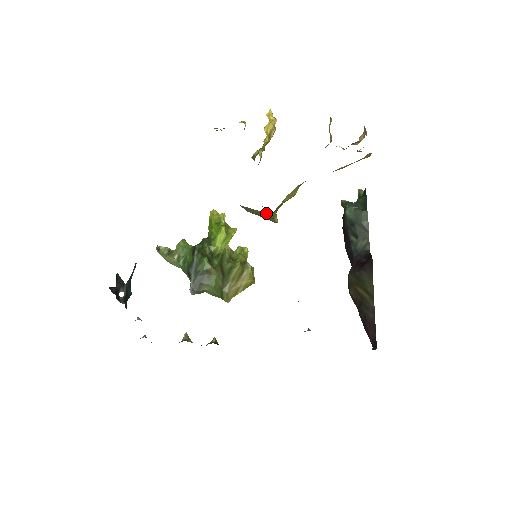
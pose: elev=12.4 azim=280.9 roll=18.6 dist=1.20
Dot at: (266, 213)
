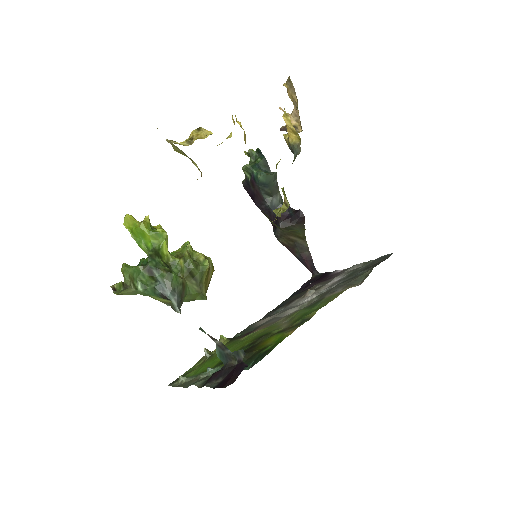
Dot at: (305, 229)
